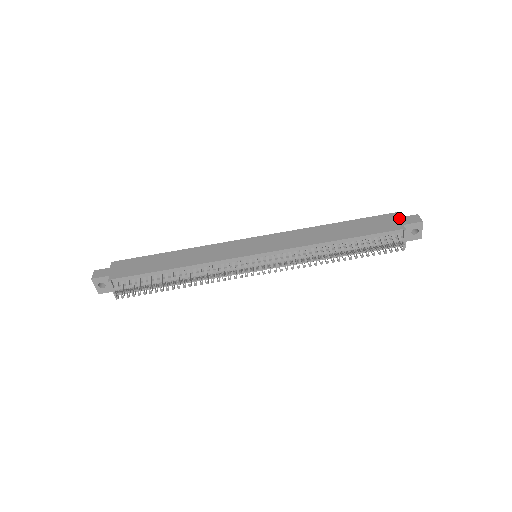
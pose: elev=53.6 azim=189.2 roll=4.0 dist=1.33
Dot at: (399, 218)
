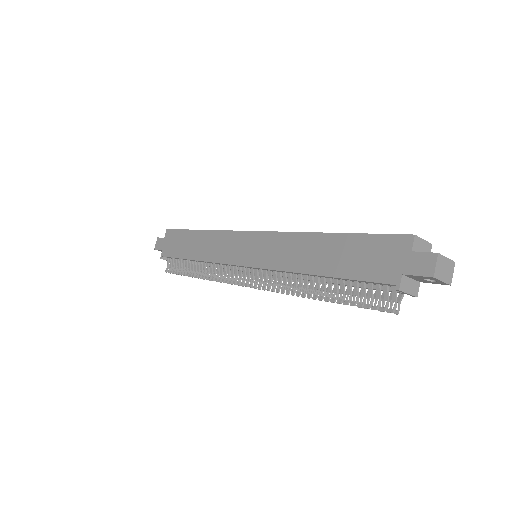
Dot at: (406, 254)
